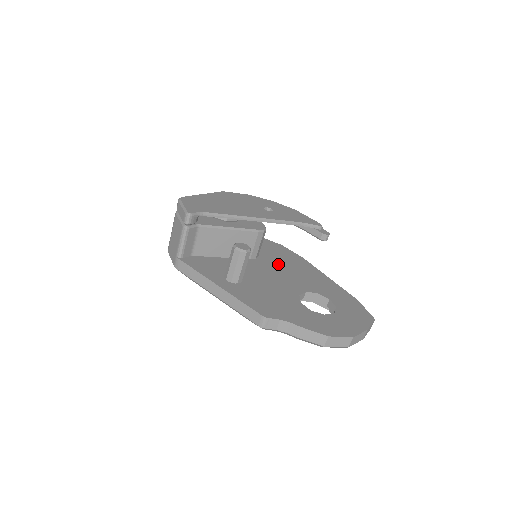
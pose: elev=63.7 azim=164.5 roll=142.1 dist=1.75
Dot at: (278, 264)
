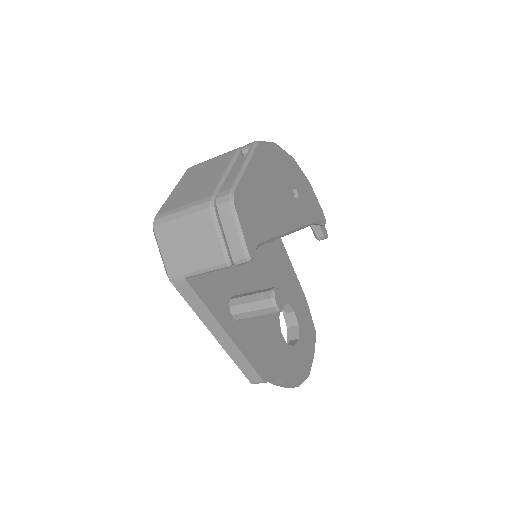
Dot at: (261, 249)
